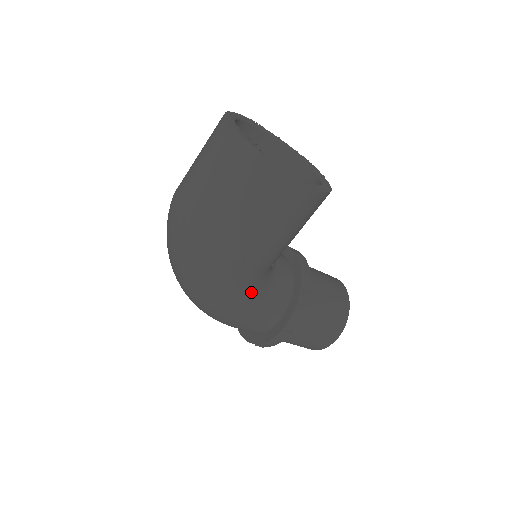
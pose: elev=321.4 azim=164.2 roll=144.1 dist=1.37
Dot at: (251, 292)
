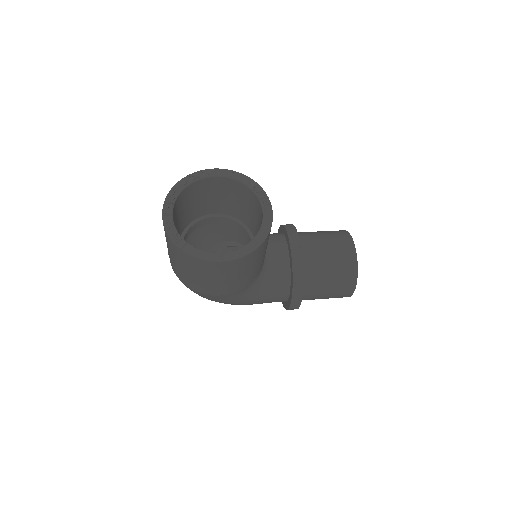
Dot at: (248, 297)
